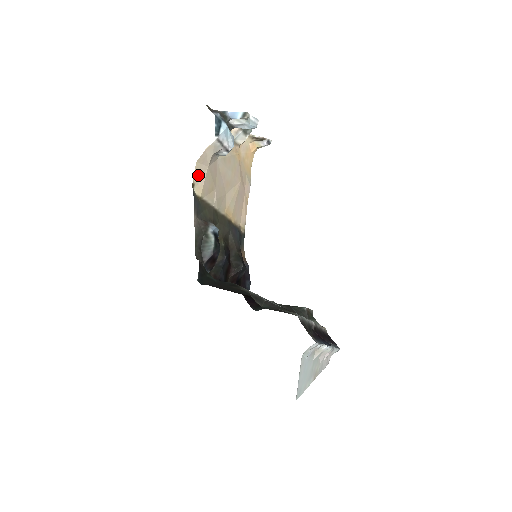
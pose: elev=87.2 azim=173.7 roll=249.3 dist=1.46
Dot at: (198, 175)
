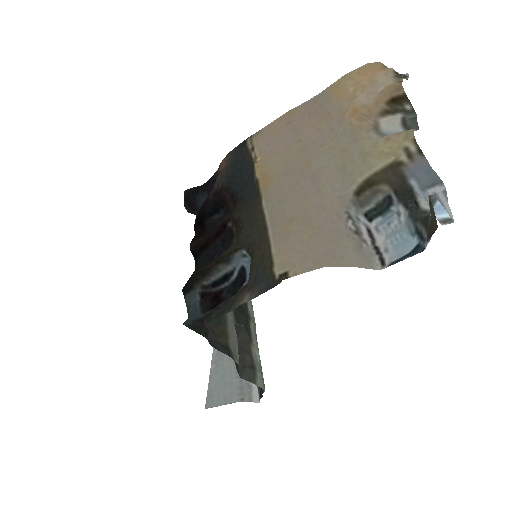
Dot at: (304, 262)
